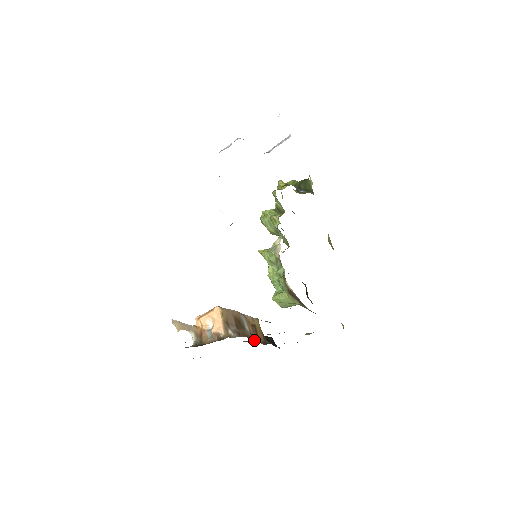
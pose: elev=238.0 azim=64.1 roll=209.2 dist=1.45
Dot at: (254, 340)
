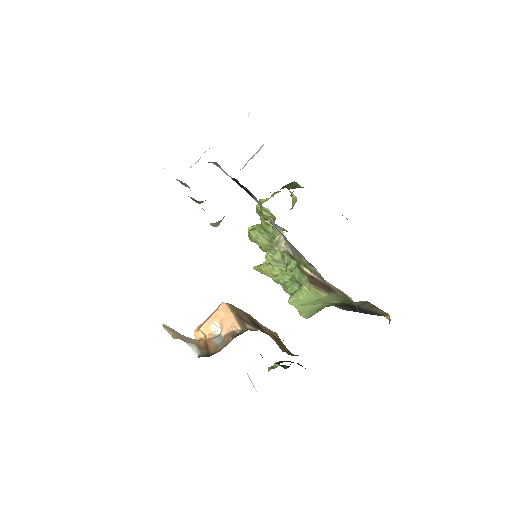
Dot at: occluded
